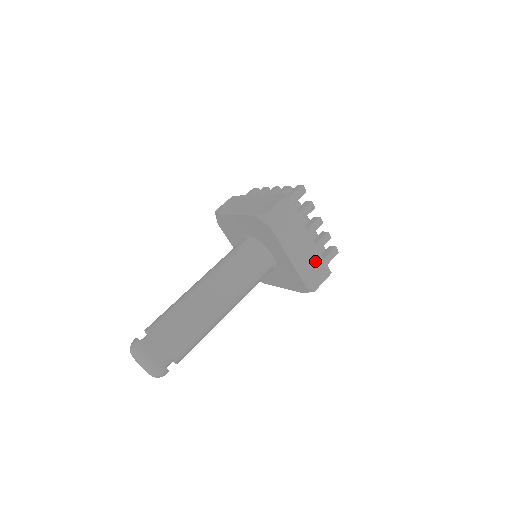
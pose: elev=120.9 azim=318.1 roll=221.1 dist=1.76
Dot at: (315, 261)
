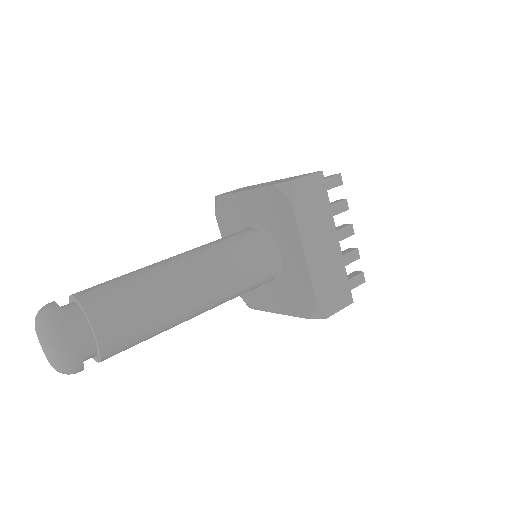
Dot at: (336, 276)
